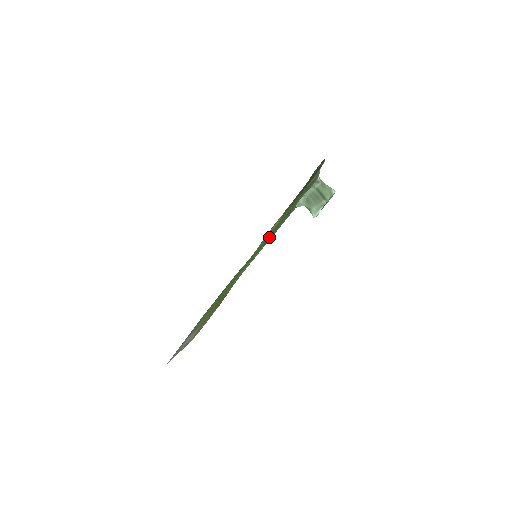
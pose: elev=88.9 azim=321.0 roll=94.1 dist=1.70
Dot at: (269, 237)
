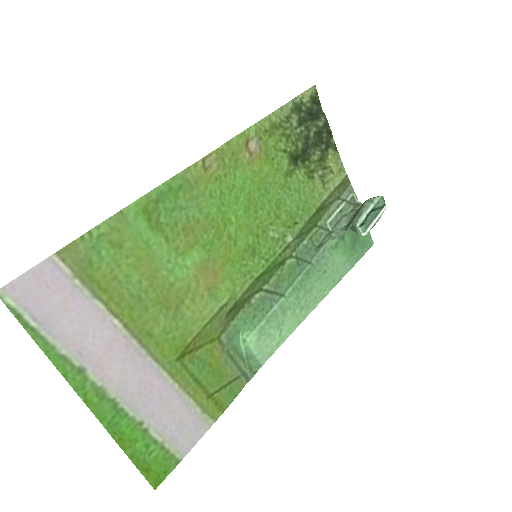
Dot at: (276, 231)
